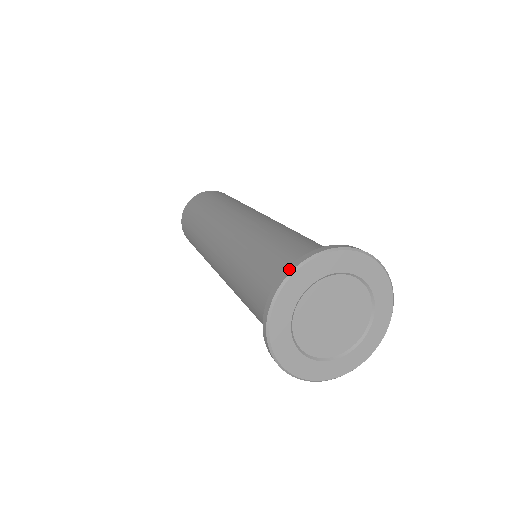
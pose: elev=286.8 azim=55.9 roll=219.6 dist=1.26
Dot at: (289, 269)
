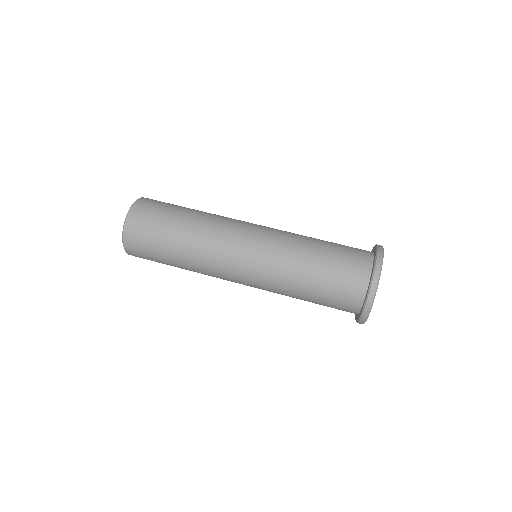
Dot at: (378, 269)
